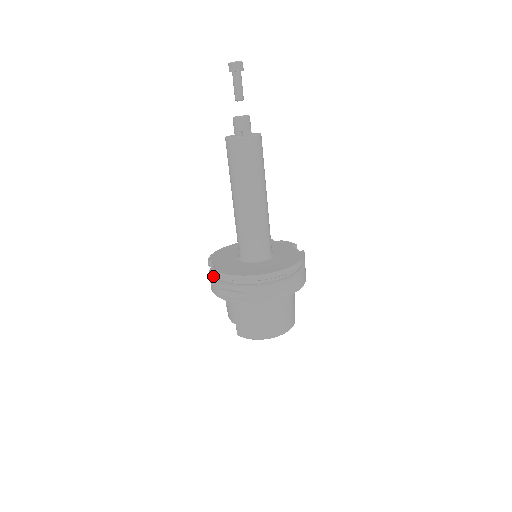
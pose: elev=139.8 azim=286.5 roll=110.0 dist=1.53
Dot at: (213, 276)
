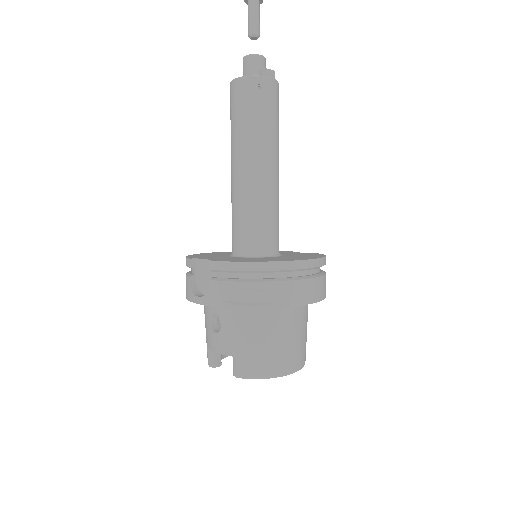
Dot at: (195, 284)
